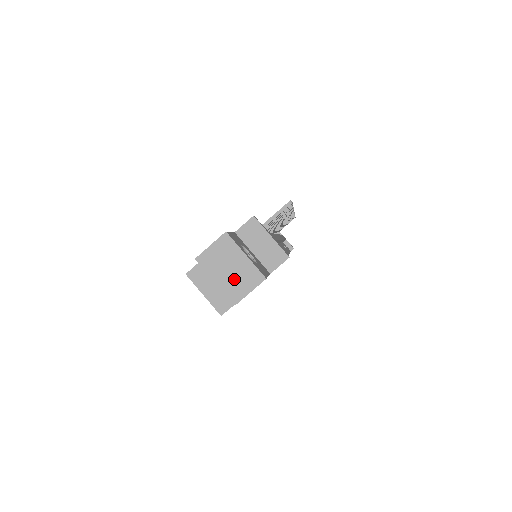
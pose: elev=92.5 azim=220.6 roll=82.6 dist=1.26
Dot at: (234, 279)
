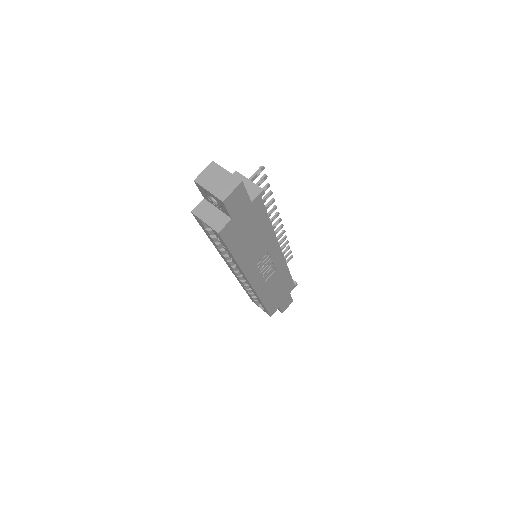
Dot at: (221, 186)
